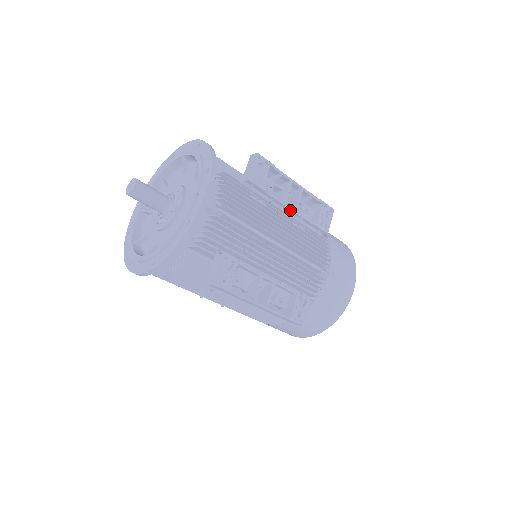
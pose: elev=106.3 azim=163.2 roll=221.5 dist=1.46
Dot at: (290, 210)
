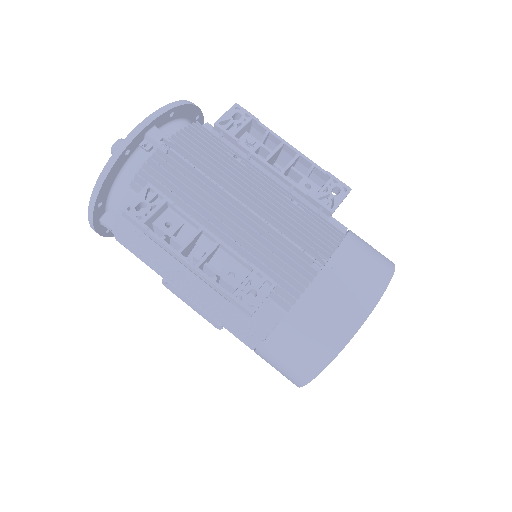
Dot at: (273, 172)
